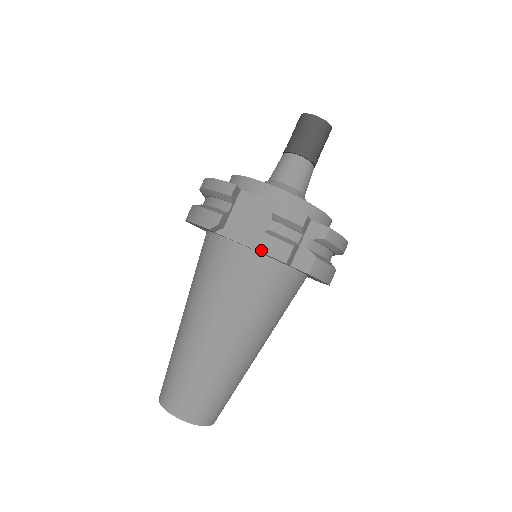
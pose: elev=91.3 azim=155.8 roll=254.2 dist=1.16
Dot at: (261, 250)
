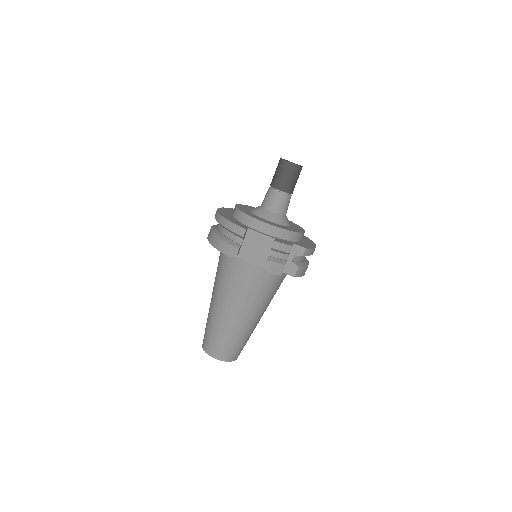
Dot at: (264, 267)
